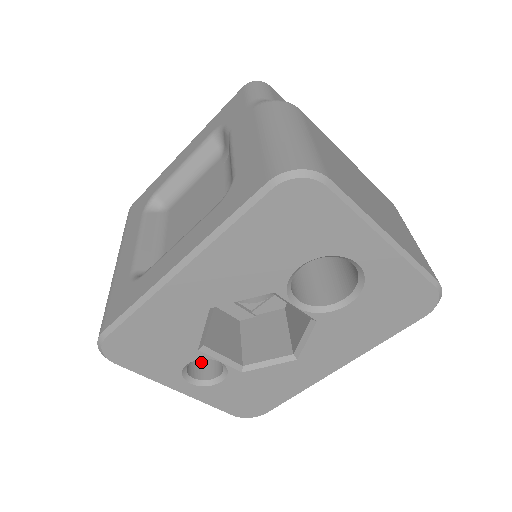
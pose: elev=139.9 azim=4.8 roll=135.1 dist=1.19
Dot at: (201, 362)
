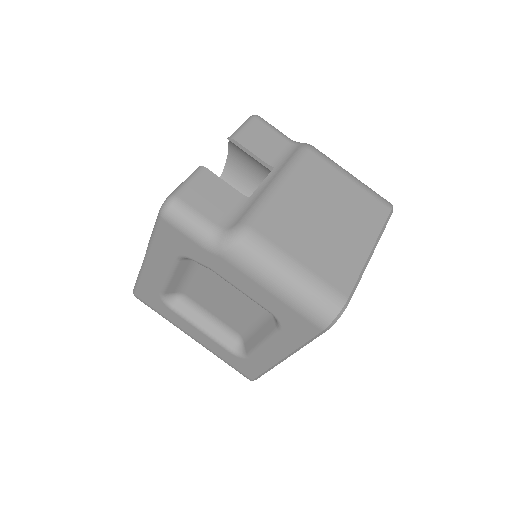
Dot at: occluded
